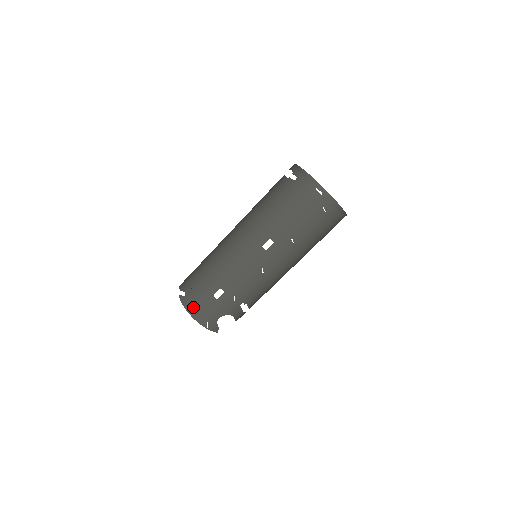
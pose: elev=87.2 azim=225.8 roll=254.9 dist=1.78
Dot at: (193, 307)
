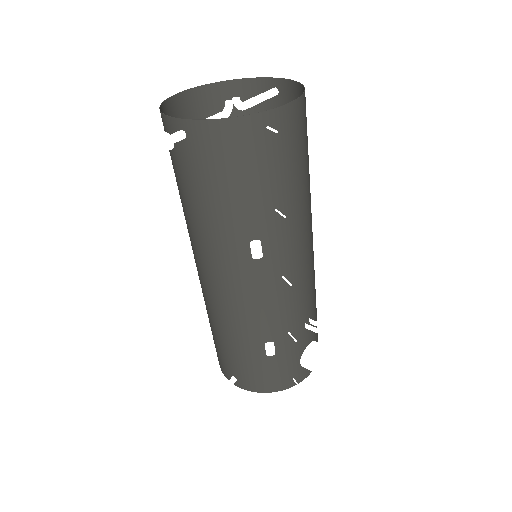
Dot at: (260, 384)
